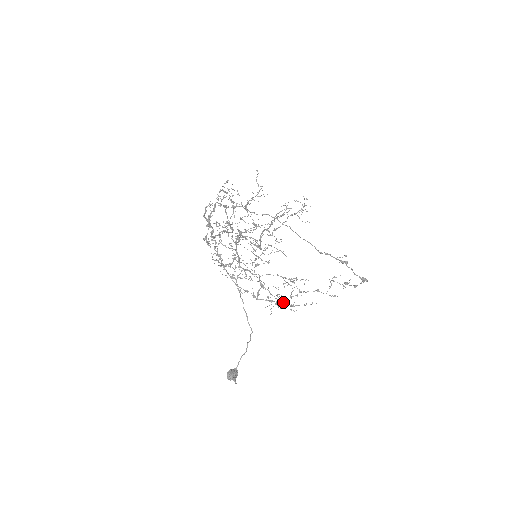
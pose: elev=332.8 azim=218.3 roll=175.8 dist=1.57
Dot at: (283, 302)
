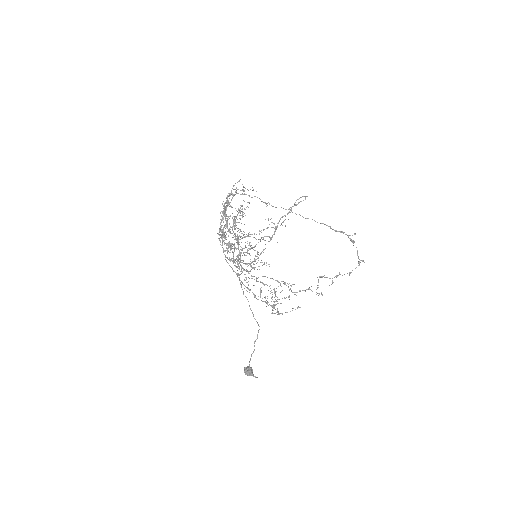
Dot at: occluded
